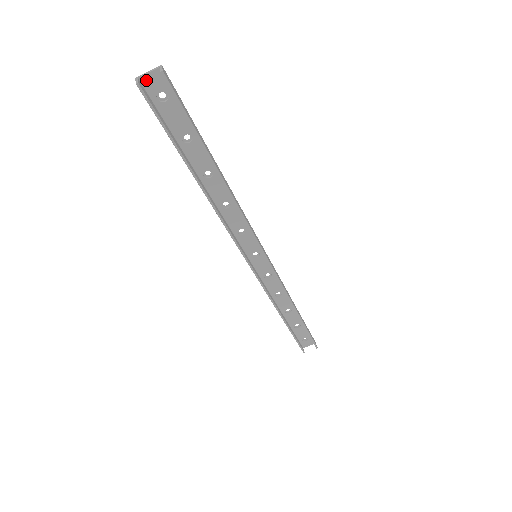
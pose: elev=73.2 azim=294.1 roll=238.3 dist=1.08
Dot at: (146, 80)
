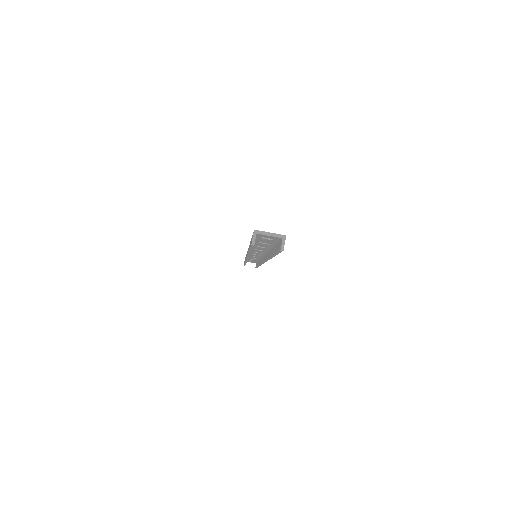
Dot at: (263, 235)
